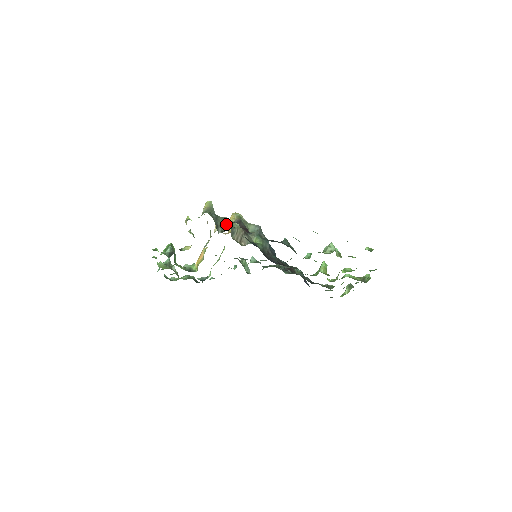
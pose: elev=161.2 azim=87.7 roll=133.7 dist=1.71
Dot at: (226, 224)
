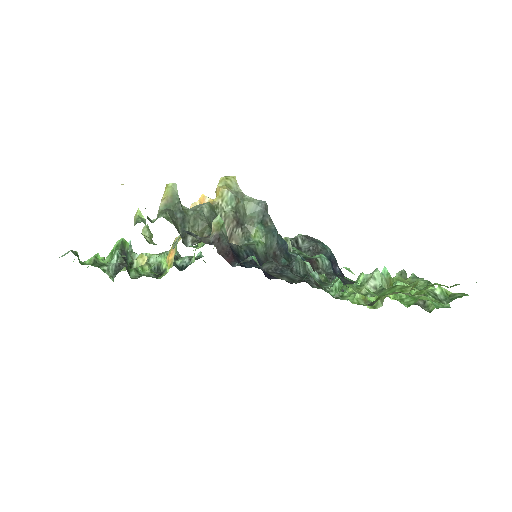
Dot at: (202, 223)
